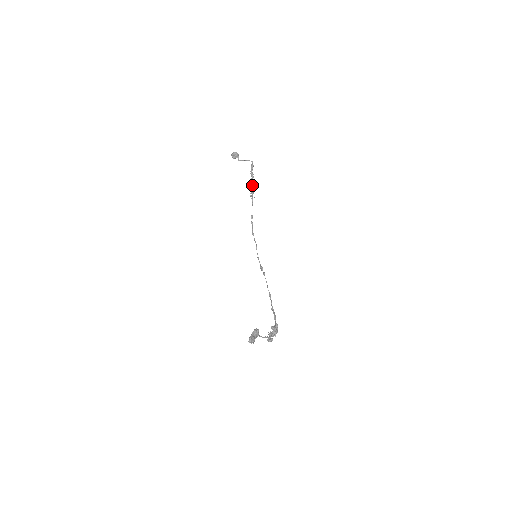
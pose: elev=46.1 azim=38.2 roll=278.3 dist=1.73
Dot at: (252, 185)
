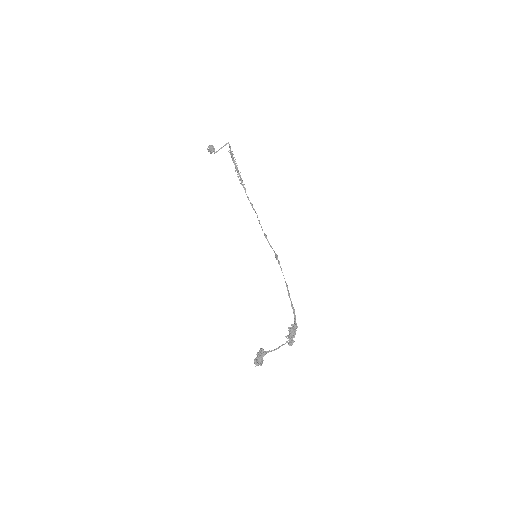
Dot at: (237, 171)
